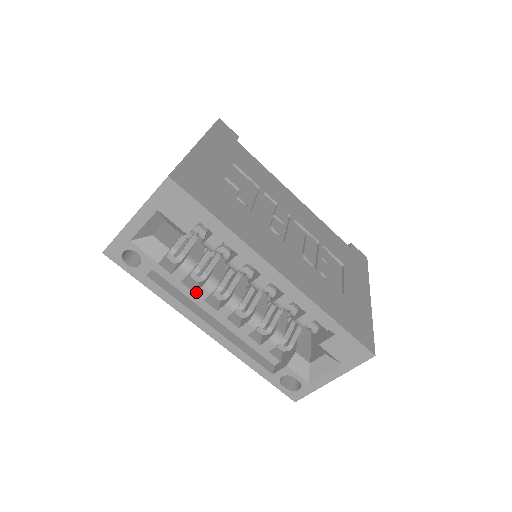
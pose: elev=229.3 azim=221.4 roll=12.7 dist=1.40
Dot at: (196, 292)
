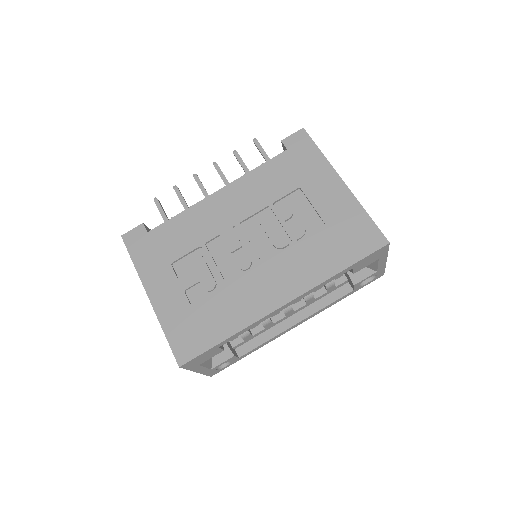
Dot at: (265, 328)
